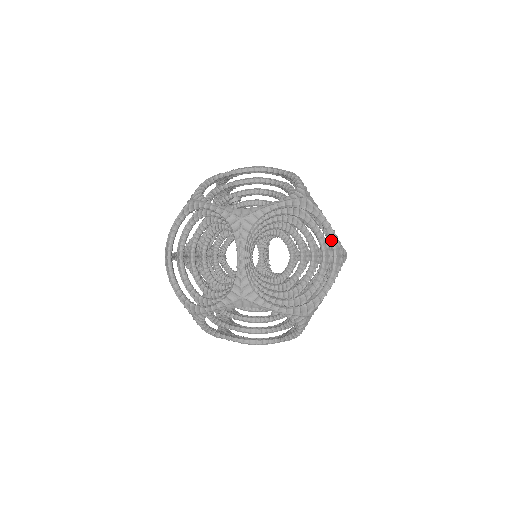
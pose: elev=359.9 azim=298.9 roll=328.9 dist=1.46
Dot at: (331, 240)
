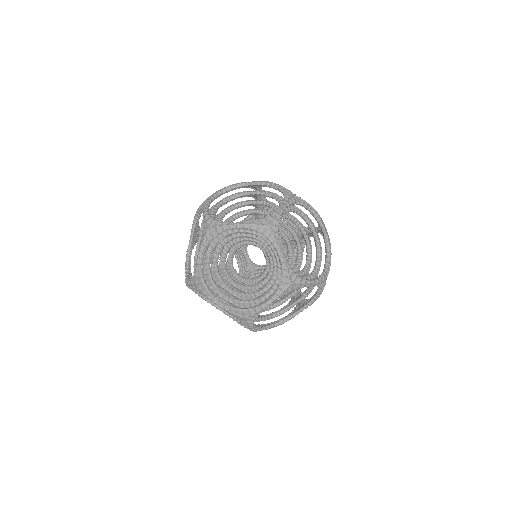
Dot at: (278, 189)
